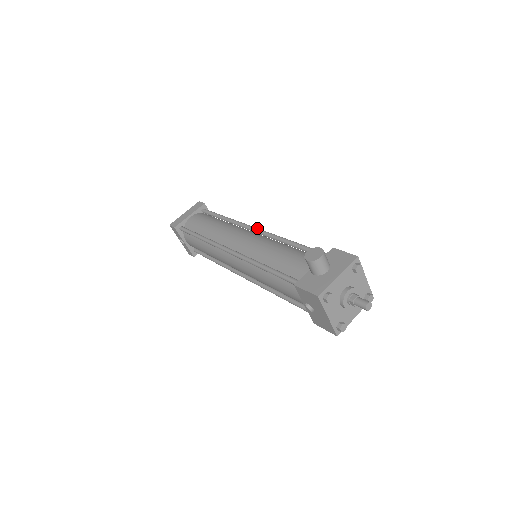
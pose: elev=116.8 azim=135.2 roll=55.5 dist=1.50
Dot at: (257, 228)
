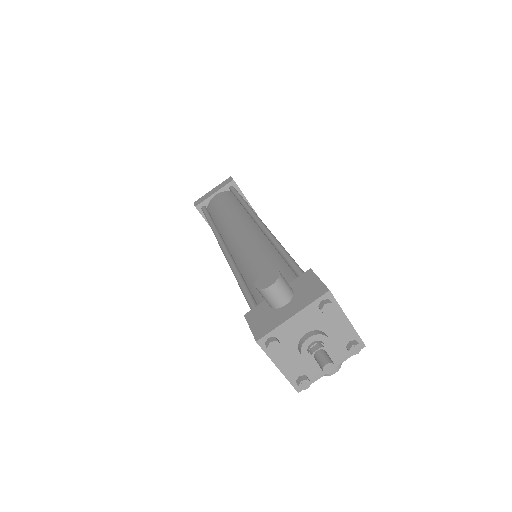
Dot at: (260, 221)
